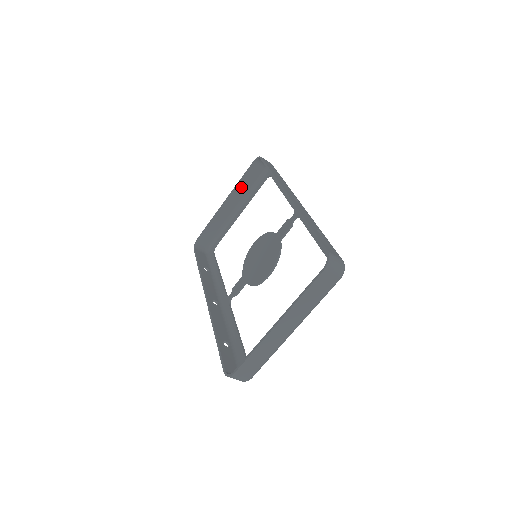
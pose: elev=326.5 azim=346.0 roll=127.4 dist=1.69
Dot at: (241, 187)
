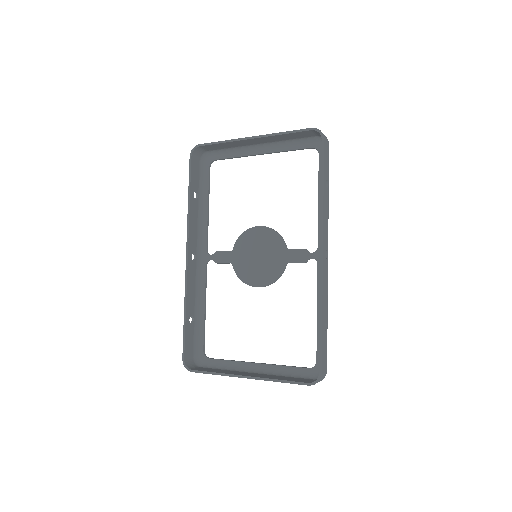
Dot at: (280, 137)
